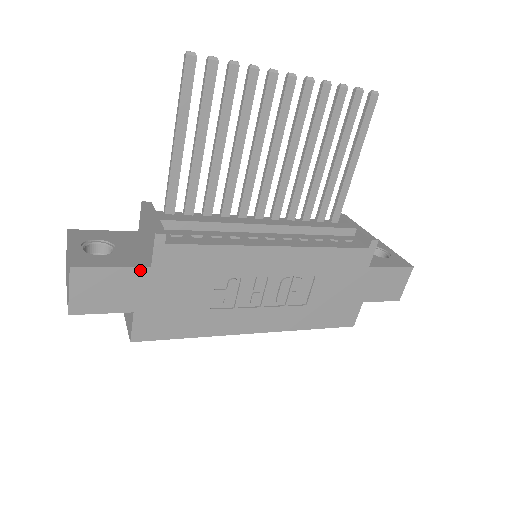
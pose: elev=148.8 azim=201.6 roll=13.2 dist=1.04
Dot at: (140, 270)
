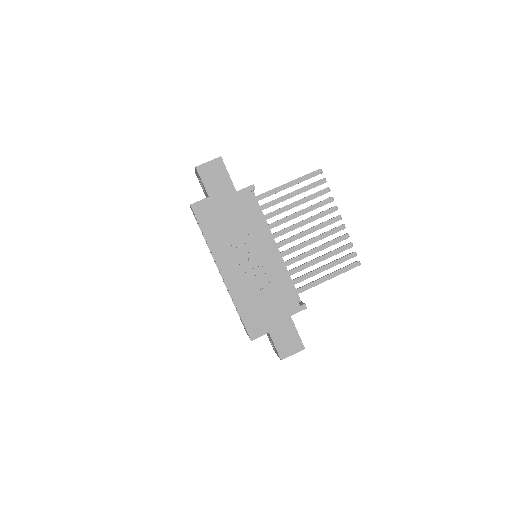
Dot at: (233, 187)
